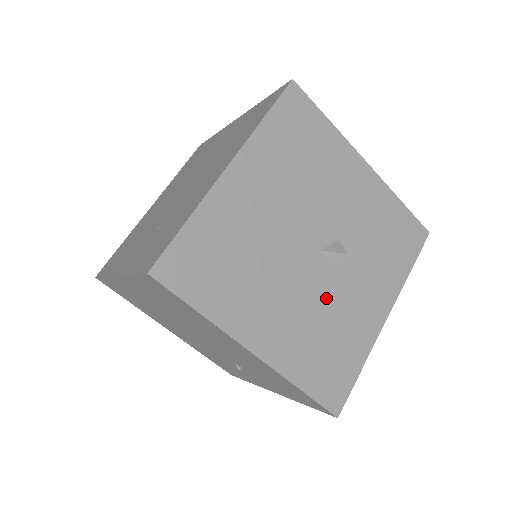
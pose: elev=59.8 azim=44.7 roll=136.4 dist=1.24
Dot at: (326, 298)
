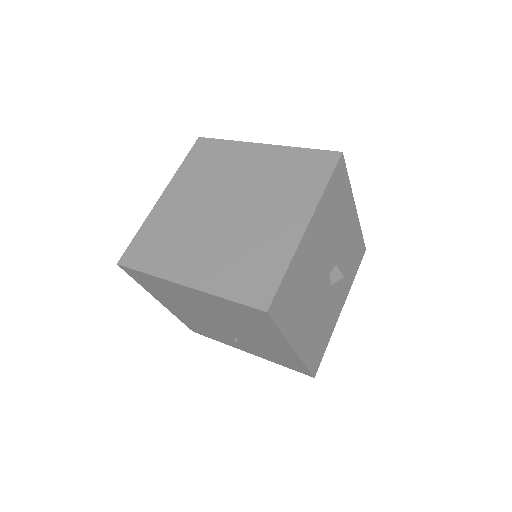
Dot at: (325, 305)
